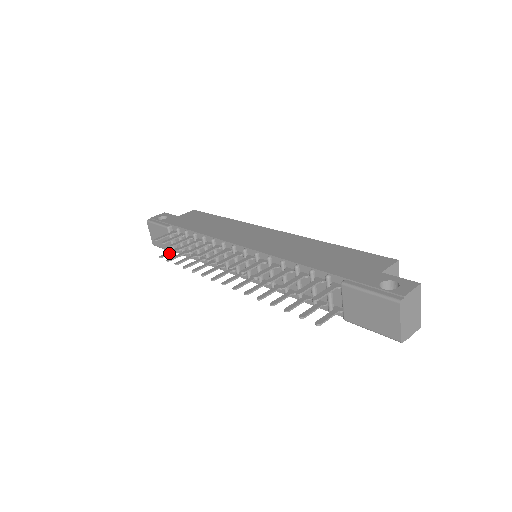
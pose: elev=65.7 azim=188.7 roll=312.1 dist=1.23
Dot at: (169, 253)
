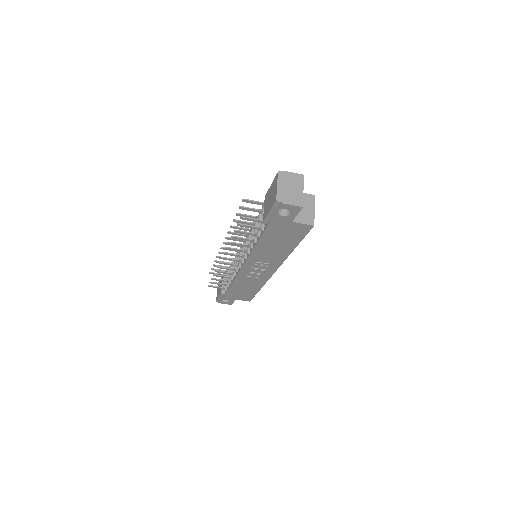
Dot at: (216, 286)
